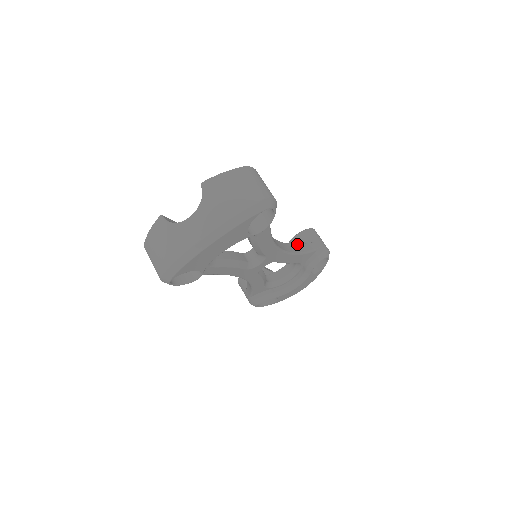
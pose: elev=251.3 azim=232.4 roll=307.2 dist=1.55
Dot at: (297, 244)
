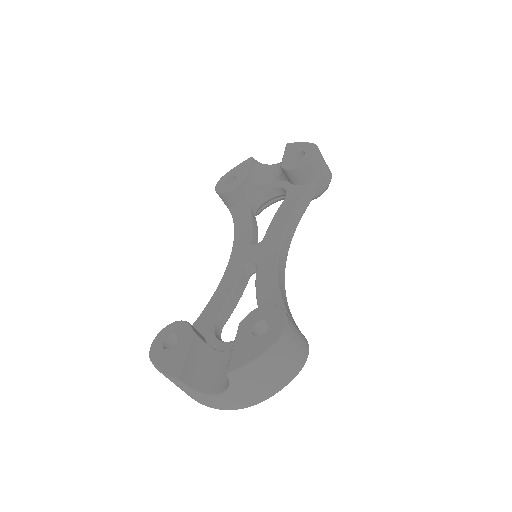
Dot at: (299, 203)
